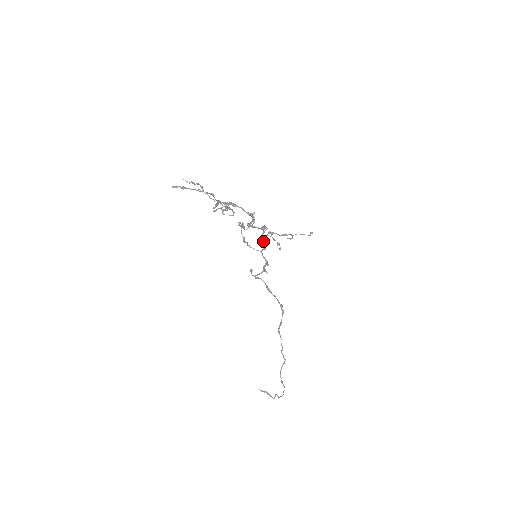
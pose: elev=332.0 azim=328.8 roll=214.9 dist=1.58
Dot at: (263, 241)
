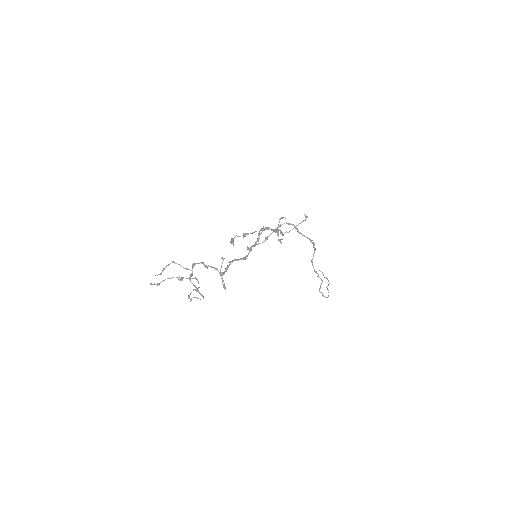
Dot at: (258, 241)
